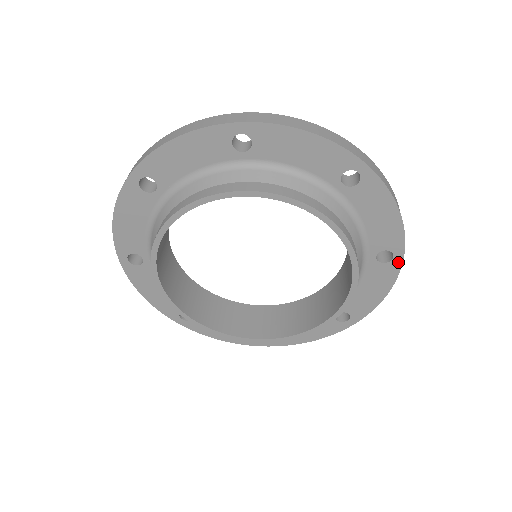
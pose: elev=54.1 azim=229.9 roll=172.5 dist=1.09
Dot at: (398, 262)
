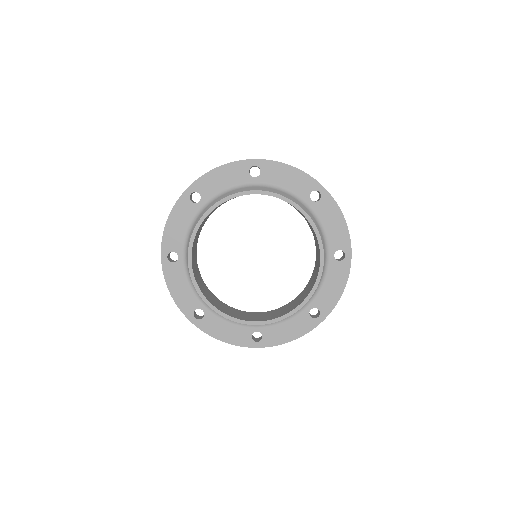
Dot at: (325, 193)
